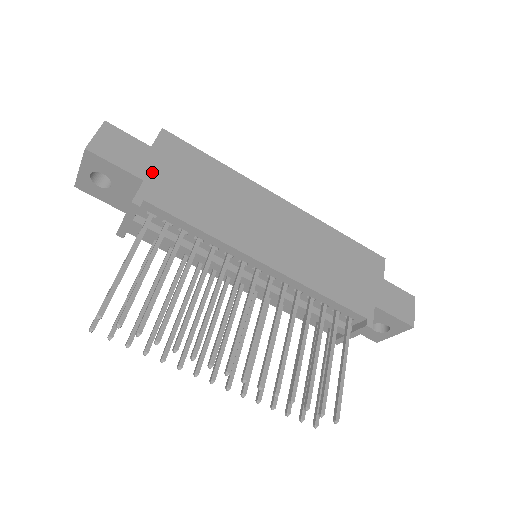
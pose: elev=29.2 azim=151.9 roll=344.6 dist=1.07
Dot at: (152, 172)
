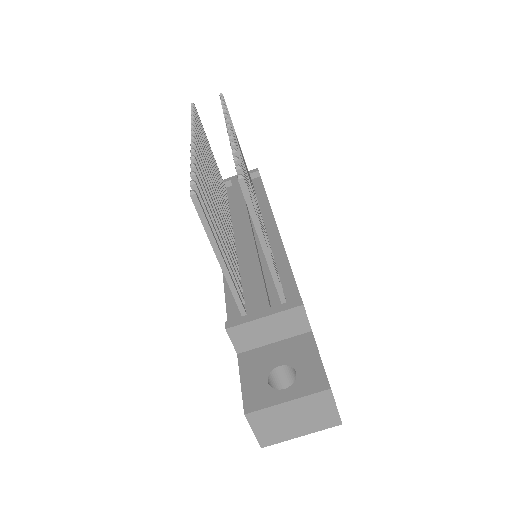
Dot at: occluded
